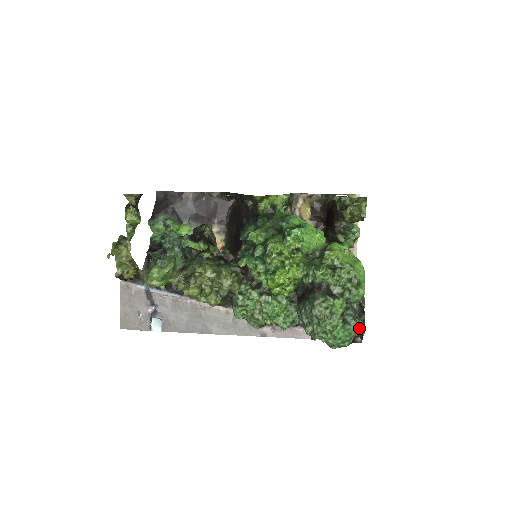
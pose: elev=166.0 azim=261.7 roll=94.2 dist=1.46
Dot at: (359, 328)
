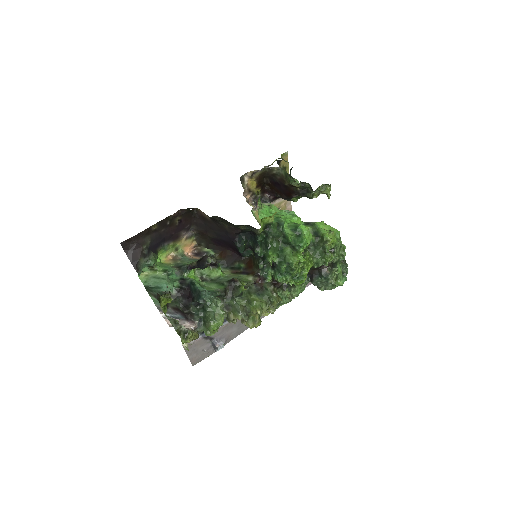
Dot at: occluded
